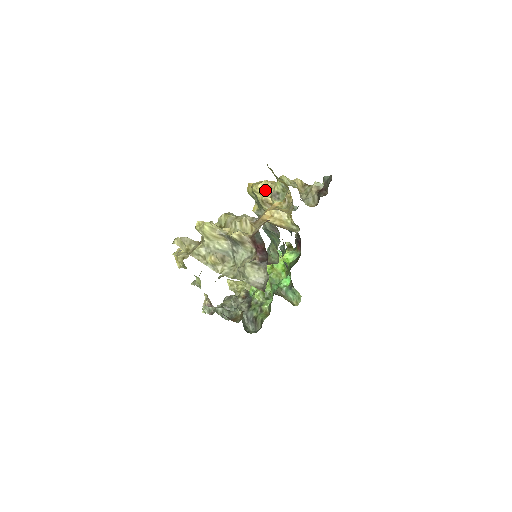
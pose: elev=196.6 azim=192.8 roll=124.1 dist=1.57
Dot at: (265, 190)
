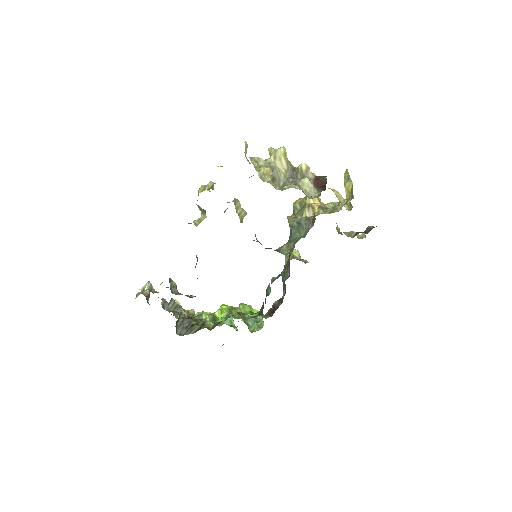
Dot at: (316, 202)
